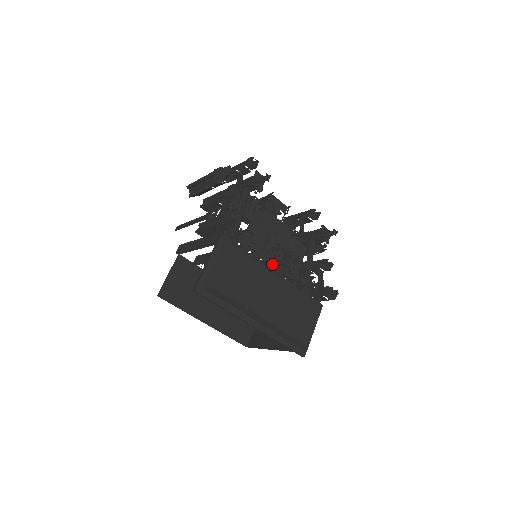
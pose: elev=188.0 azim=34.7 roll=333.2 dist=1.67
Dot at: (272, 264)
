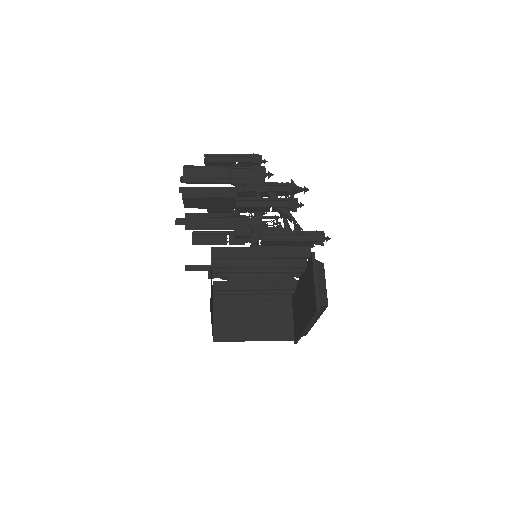
Dot at: occluded
